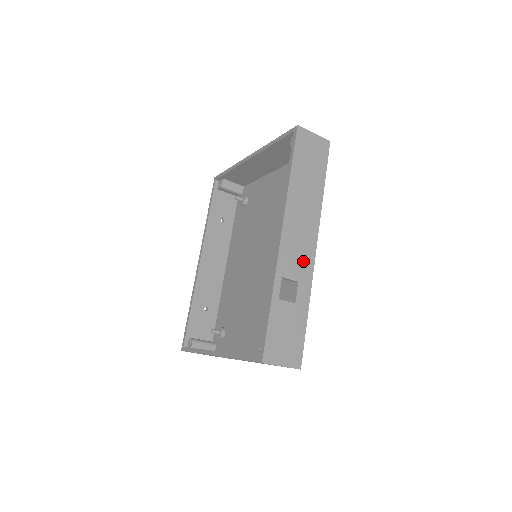
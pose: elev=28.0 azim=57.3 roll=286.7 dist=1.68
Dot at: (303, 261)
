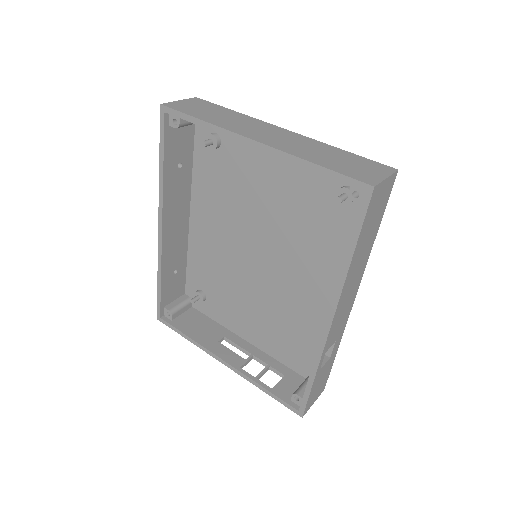
Dot at: (343, 322)
